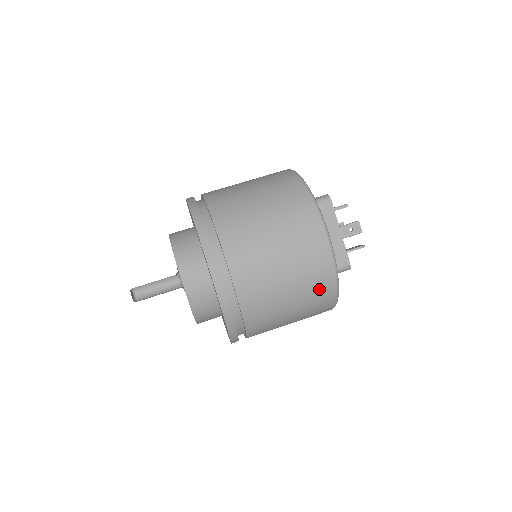
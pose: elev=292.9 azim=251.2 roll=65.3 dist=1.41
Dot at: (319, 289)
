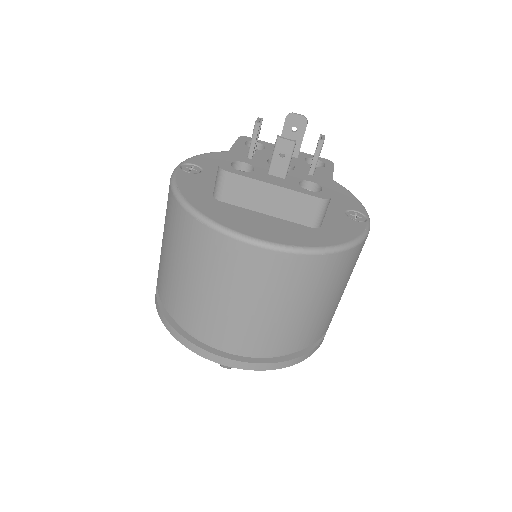
Dot at: occluded
